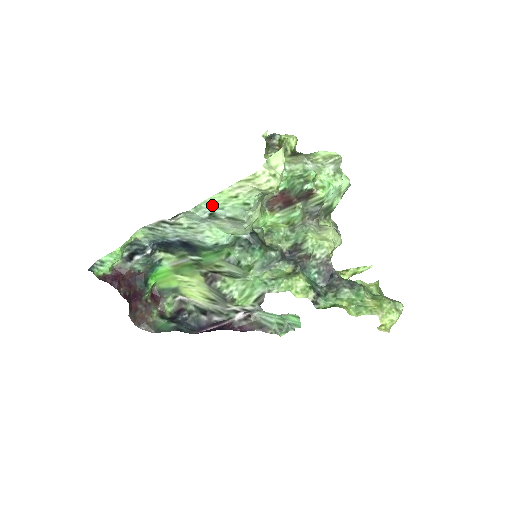
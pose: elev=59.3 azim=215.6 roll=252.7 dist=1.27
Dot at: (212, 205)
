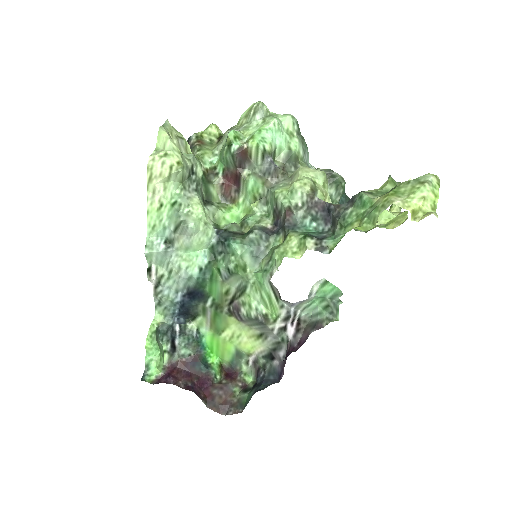
Dot at: (156, 232)
